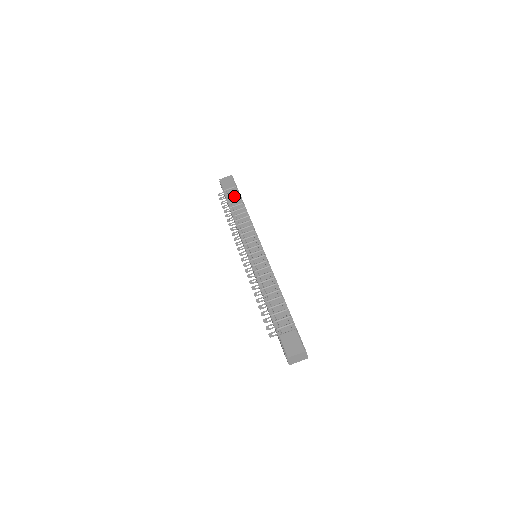
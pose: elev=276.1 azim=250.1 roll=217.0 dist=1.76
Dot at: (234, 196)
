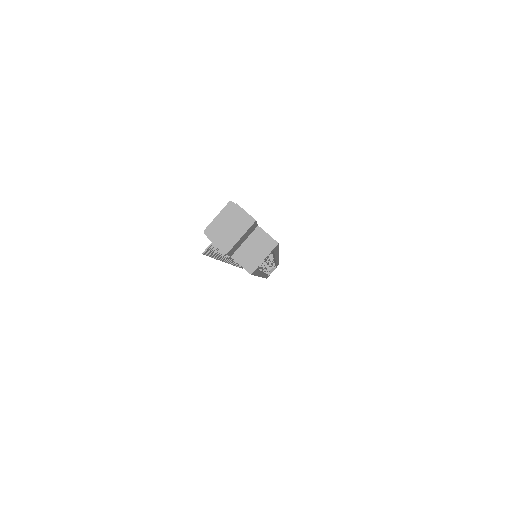
Dot at: occluded
